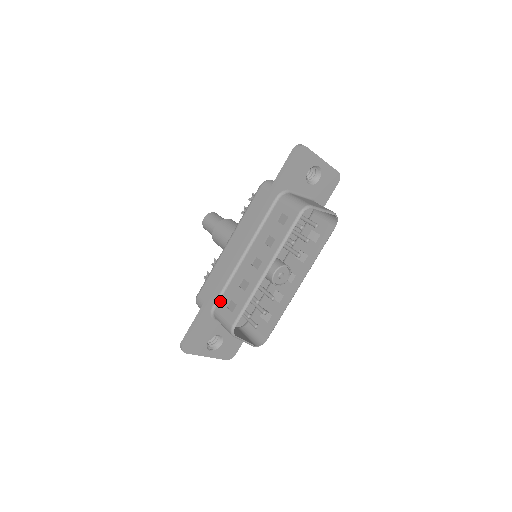
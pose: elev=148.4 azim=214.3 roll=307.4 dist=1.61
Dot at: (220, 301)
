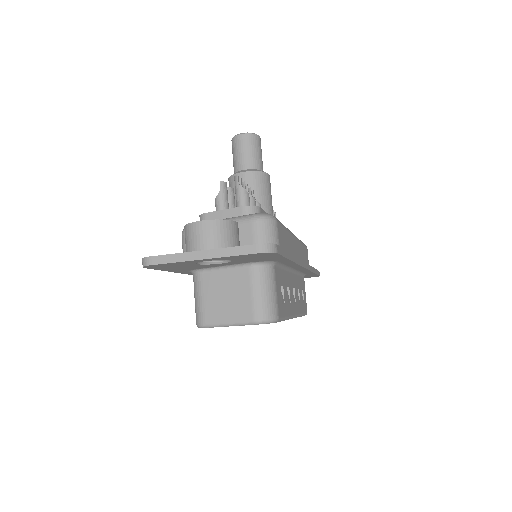
Dot at: occluded
